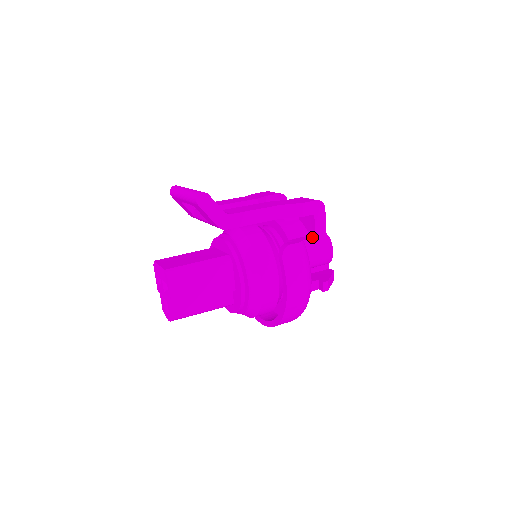
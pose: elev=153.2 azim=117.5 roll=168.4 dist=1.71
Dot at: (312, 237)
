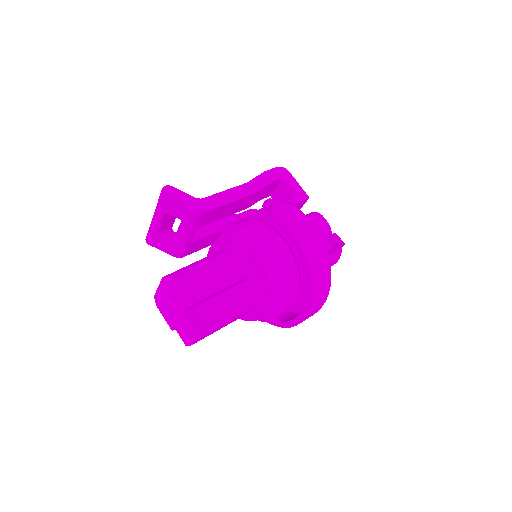
Dot at: (293, 198)
